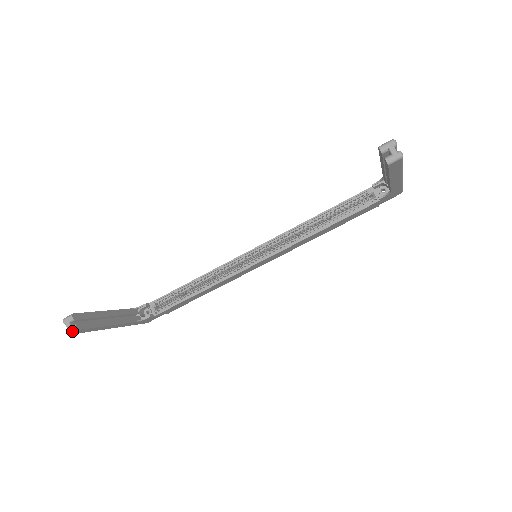
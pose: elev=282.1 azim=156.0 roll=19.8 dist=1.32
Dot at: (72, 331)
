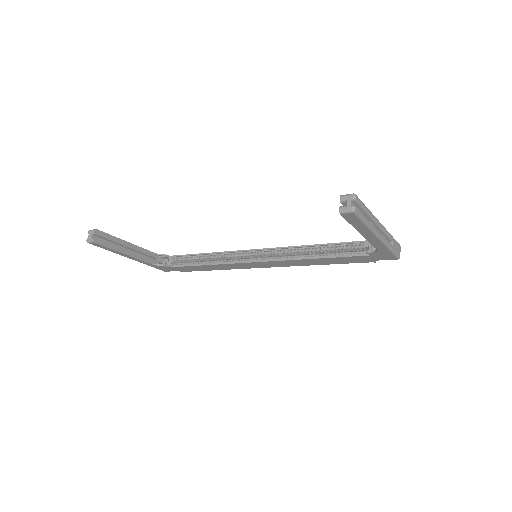
Dot at: (90, 241)
